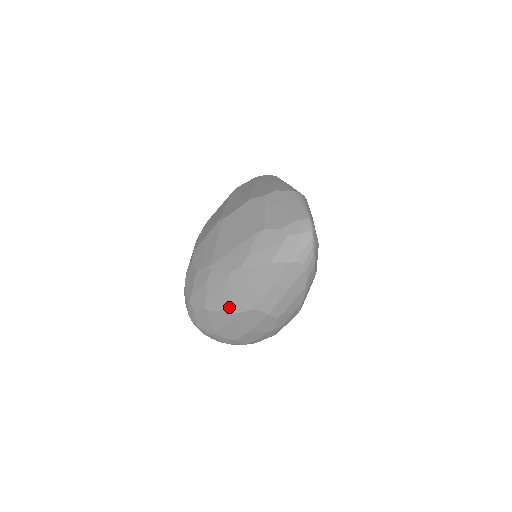
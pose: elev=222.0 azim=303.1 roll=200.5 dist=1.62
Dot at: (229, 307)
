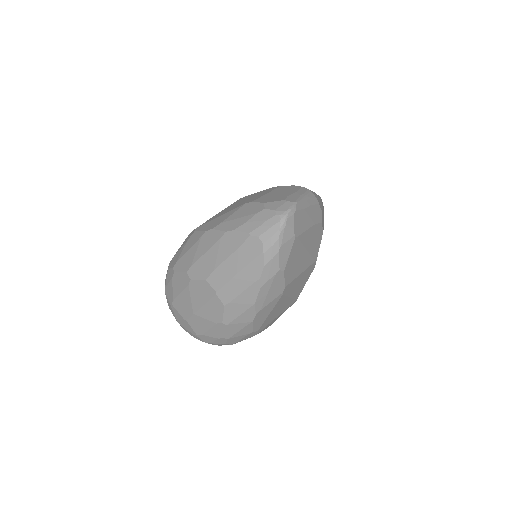
Dot at: (188, 270)
